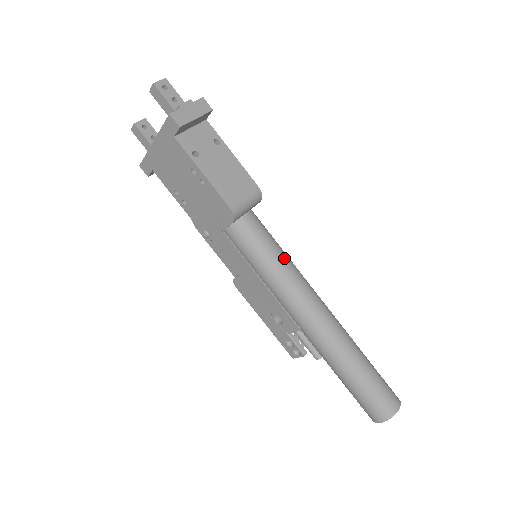
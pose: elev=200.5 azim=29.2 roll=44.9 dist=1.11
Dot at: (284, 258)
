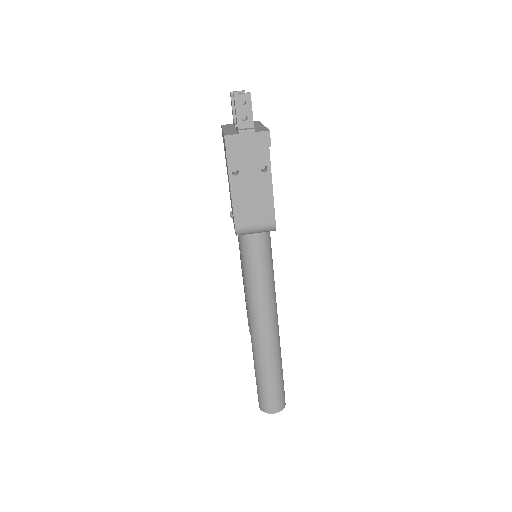
Dot at: (264, 279)
